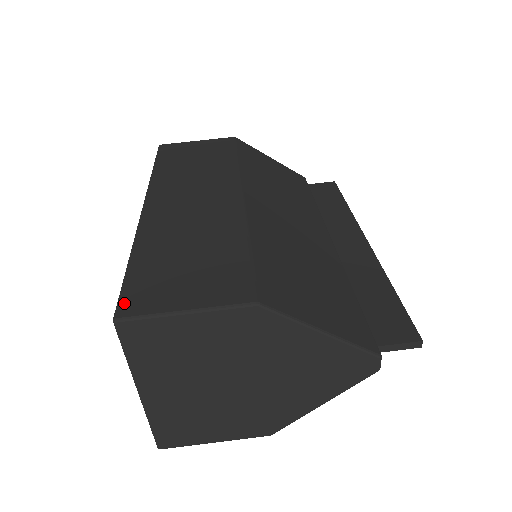
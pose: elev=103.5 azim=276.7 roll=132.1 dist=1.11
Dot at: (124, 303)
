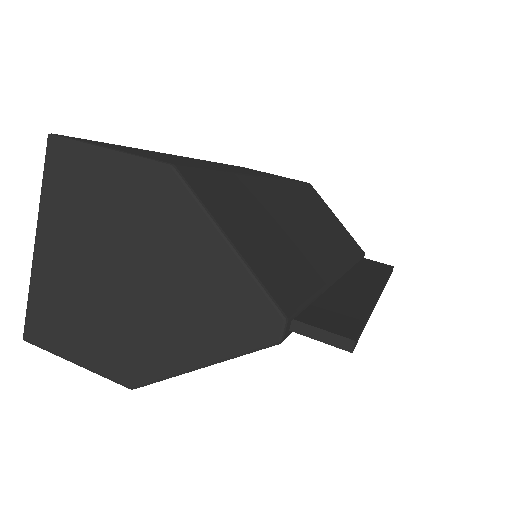
Dot at: (73, 137)
